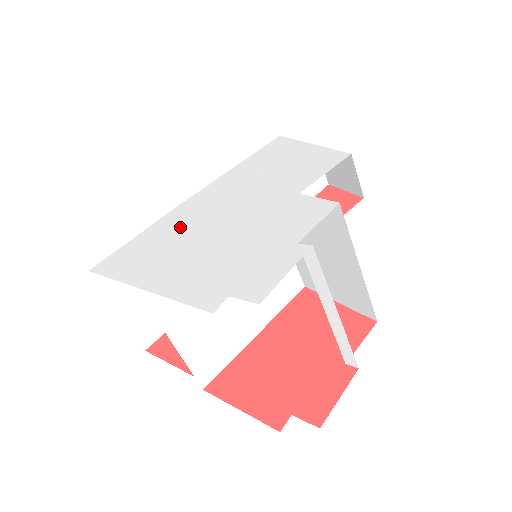
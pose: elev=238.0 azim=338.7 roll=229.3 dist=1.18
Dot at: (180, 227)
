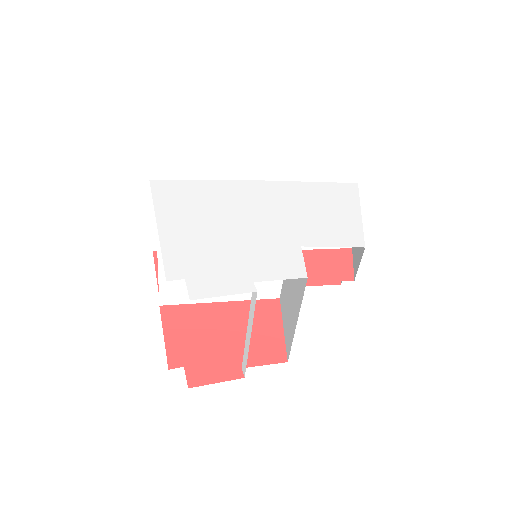
Dot at: (222, 200)
